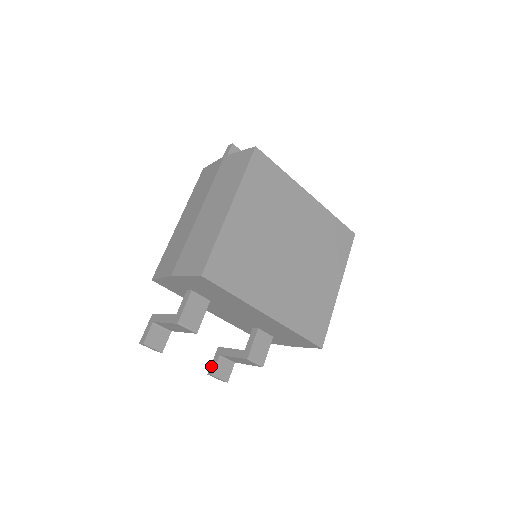
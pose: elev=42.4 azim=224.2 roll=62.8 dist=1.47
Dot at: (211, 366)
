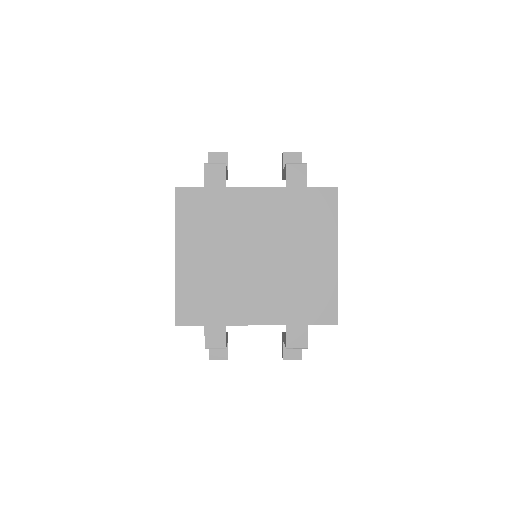
Dot at: (282, 351)
